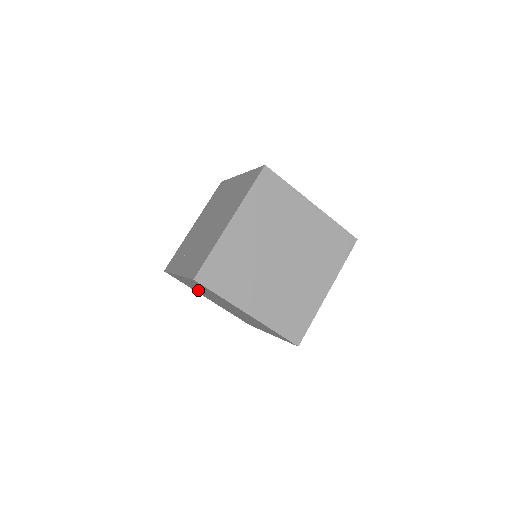
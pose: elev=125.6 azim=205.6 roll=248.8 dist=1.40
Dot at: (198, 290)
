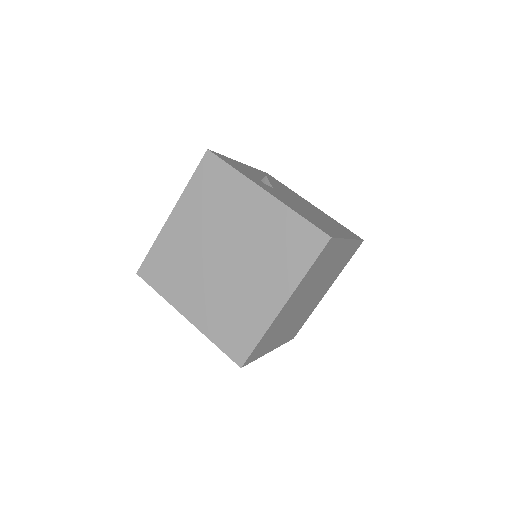
Dot at: occluded
